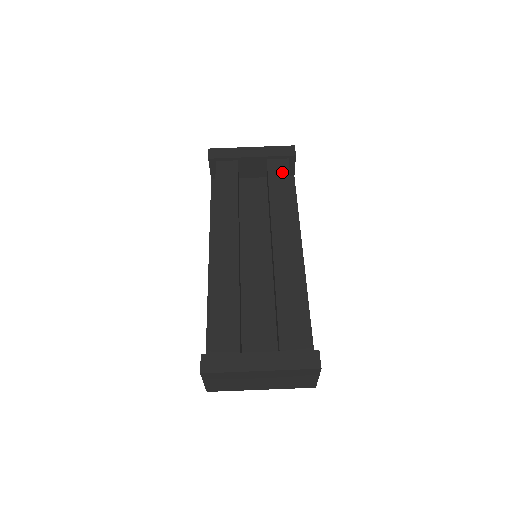
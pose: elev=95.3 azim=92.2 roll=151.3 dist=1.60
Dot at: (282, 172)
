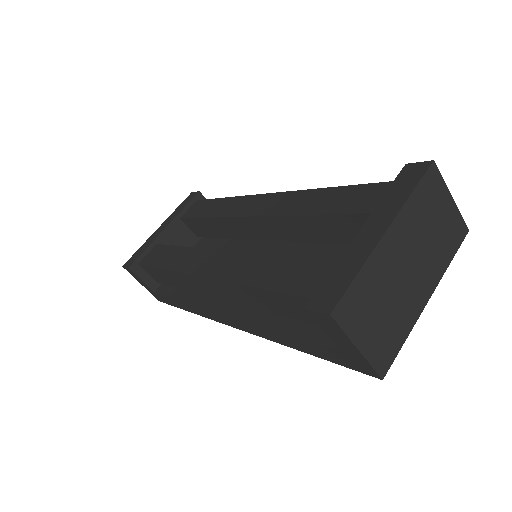
Dot at: (201, 206)
